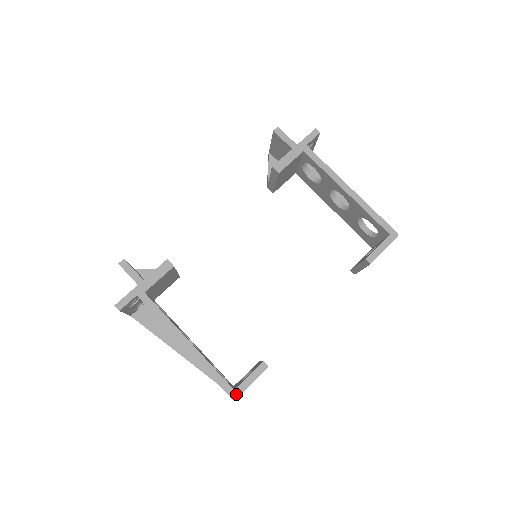
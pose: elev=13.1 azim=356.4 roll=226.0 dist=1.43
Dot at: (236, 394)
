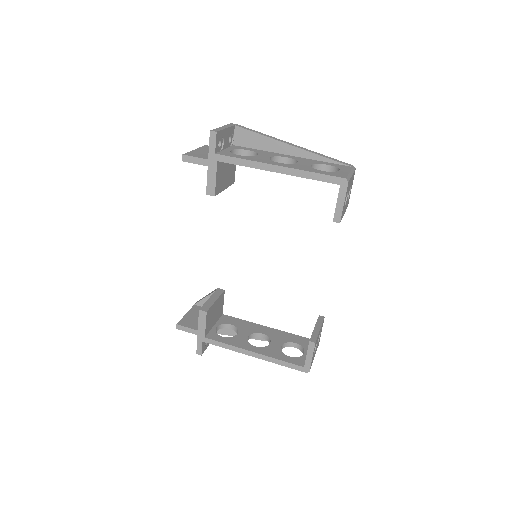
Dot at: (307, 369)
